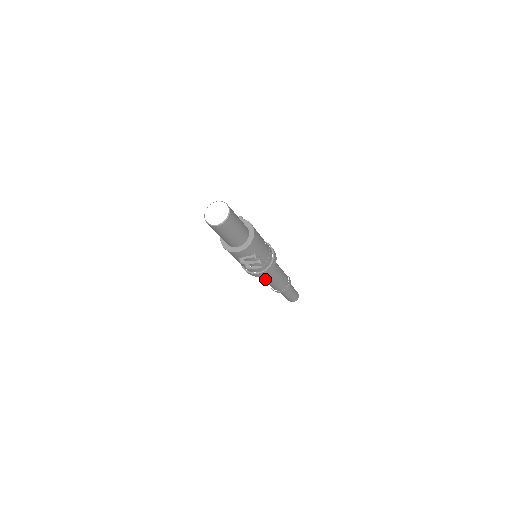
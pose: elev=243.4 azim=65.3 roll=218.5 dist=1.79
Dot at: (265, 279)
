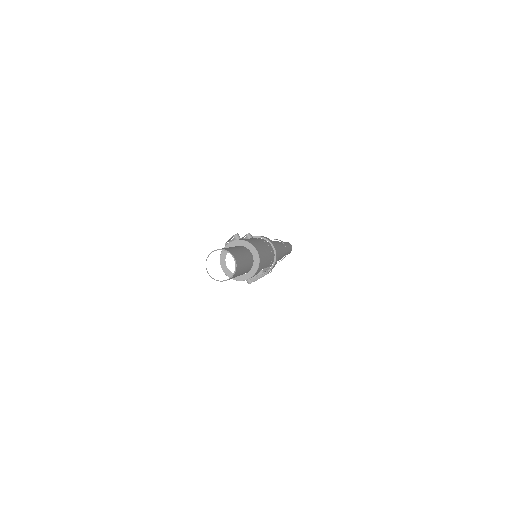
Dot at: occluded
